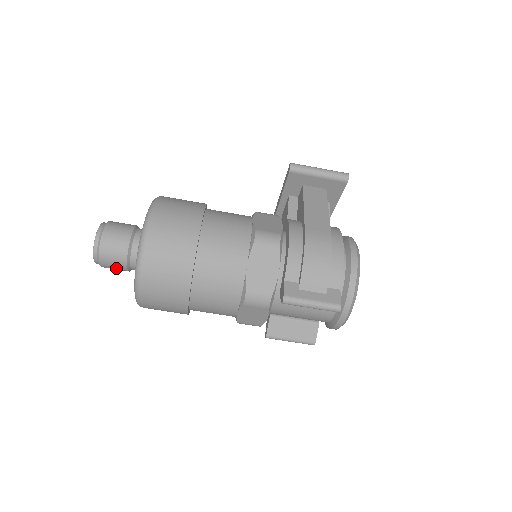
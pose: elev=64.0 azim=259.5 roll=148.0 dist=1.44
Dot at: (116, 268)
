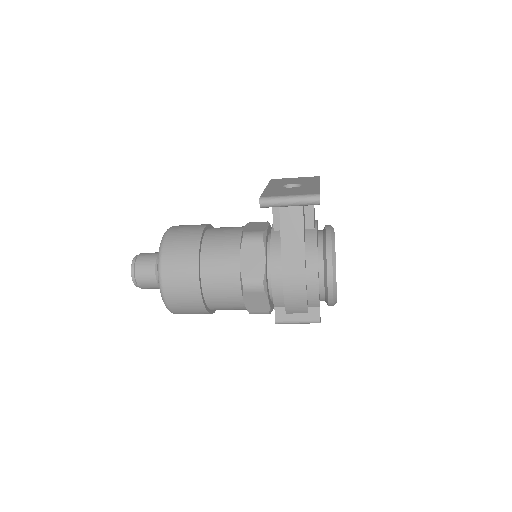
Dot at: occluded
